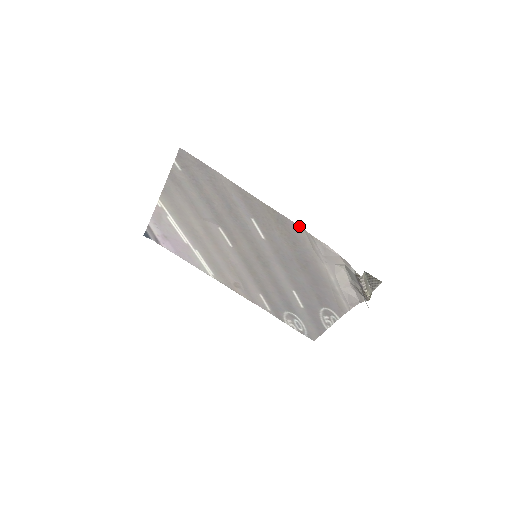
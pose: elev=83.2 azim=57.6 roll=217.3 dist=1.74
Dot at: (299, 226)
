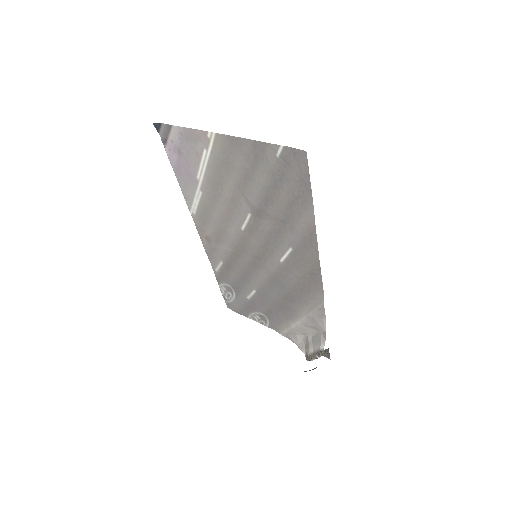
Dot at: (323, 293)
